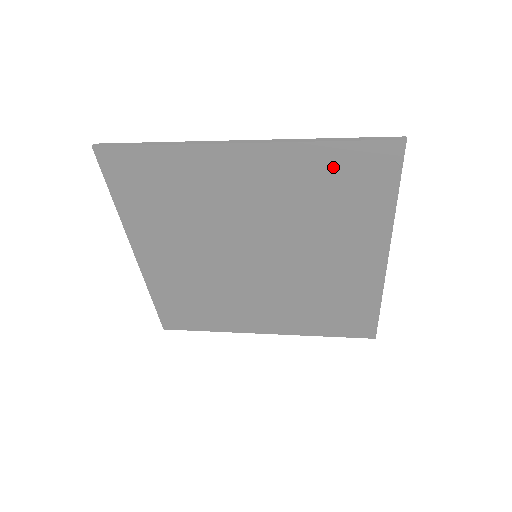
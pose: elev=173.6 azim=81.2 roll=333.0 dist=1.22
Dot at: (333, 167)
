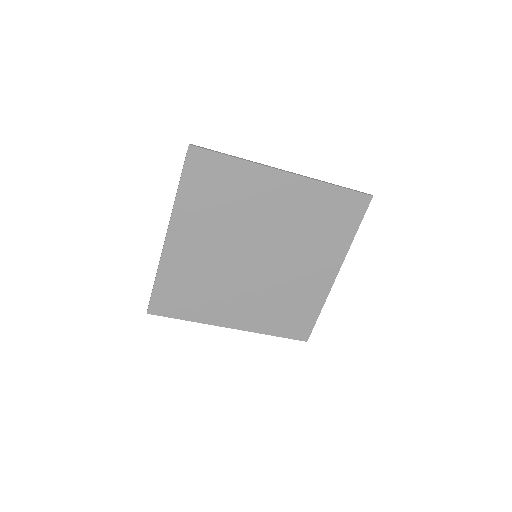
Dot at: (331, 202)
